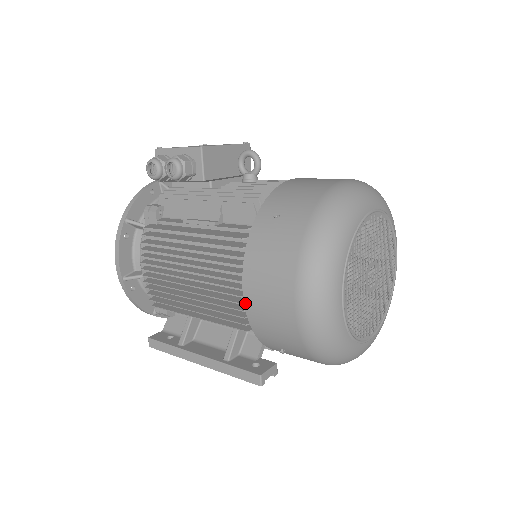
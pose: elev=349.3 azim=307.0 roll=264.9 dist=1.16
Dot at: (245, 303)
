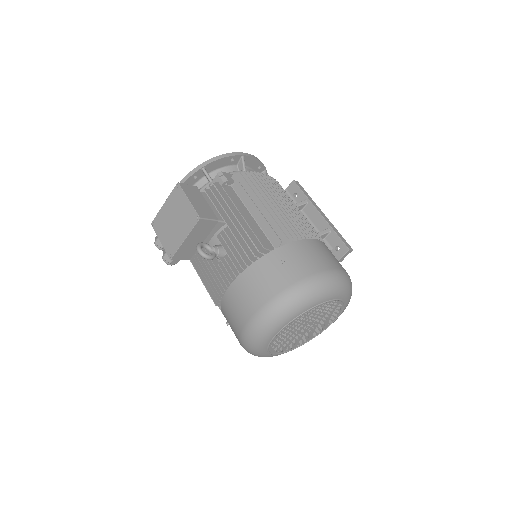
Dot at: occluded
